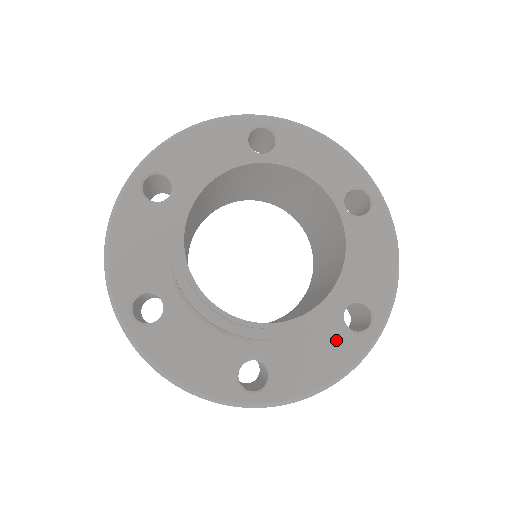
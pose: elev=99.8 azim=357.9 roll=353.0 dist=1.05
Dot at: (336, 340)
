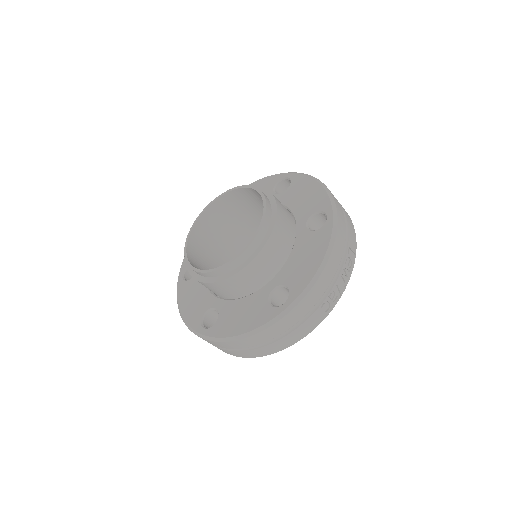
Dot at: (259, 308)
